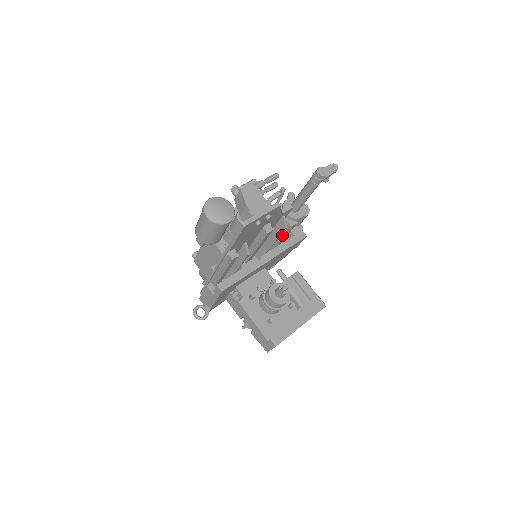
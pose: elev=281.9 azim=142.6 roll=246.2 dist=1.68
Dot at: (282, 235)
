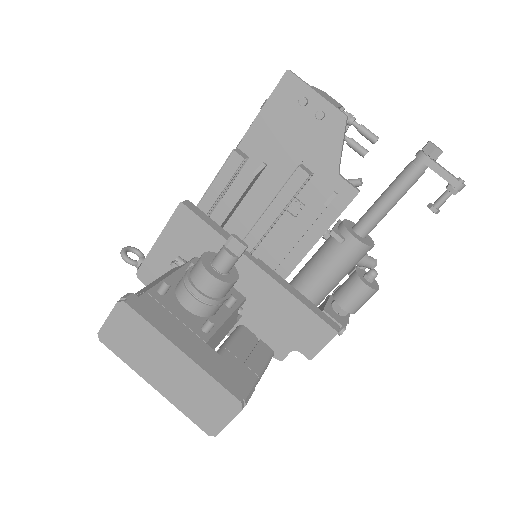
Dot at: (310, 273)
